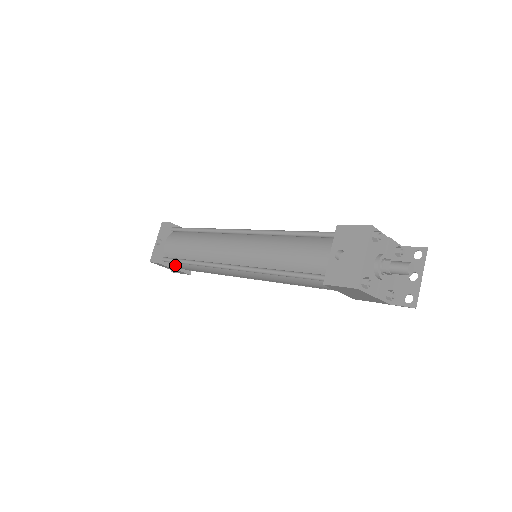
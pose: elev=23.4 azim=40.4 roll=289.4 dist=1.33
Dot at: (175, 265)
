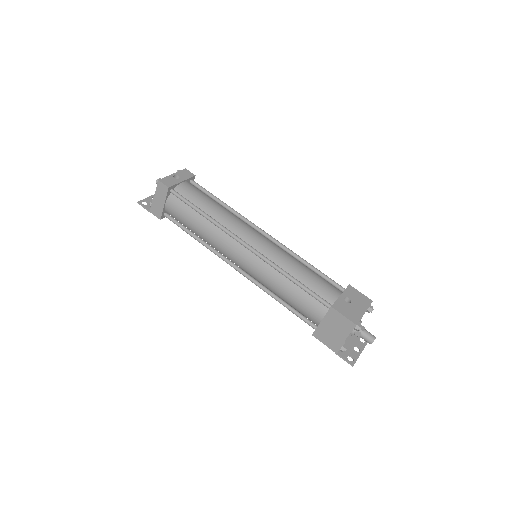
Dot at: (174, 203)
